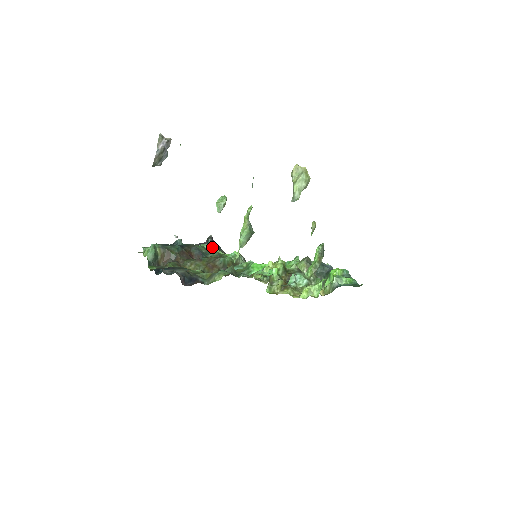
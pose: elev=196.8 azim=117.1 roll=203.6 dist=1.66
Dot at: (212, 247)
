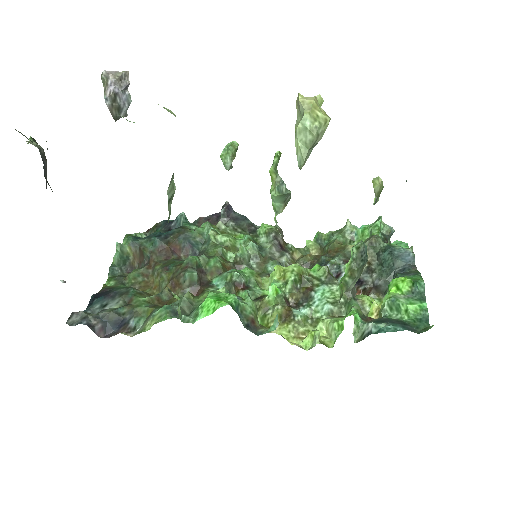
Dot at: (209, 232)
